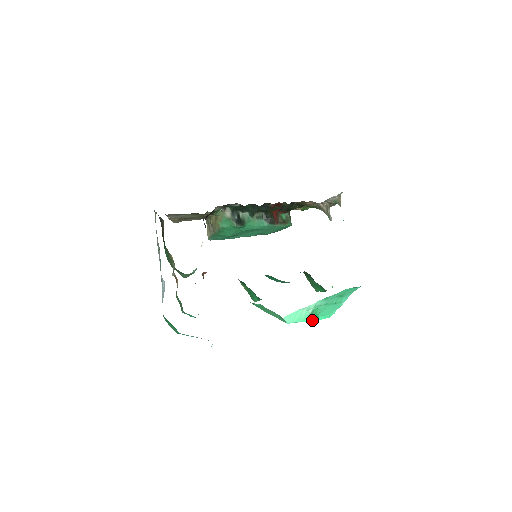
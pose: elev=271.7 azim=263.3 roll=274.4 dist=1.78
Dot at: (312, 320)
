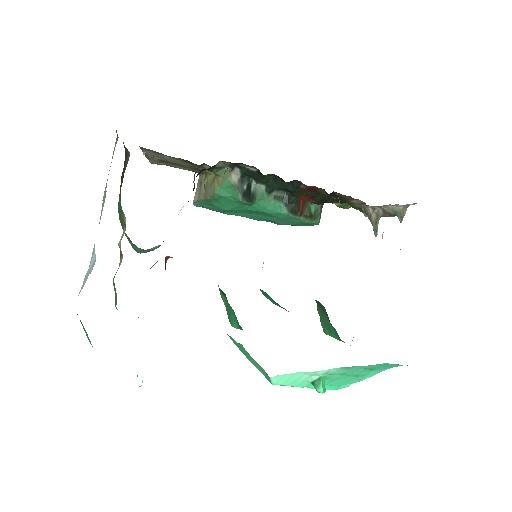
Dot at: (311, 387)
